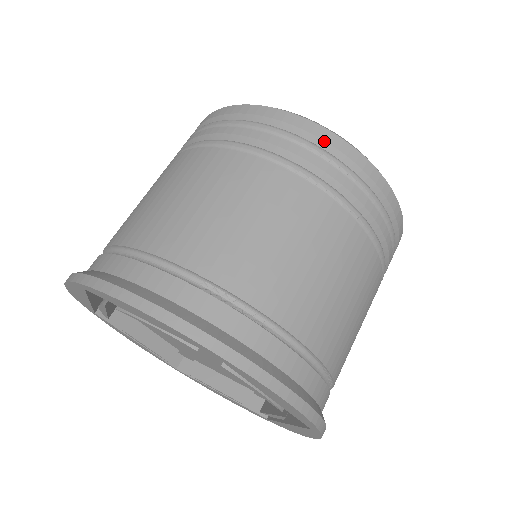
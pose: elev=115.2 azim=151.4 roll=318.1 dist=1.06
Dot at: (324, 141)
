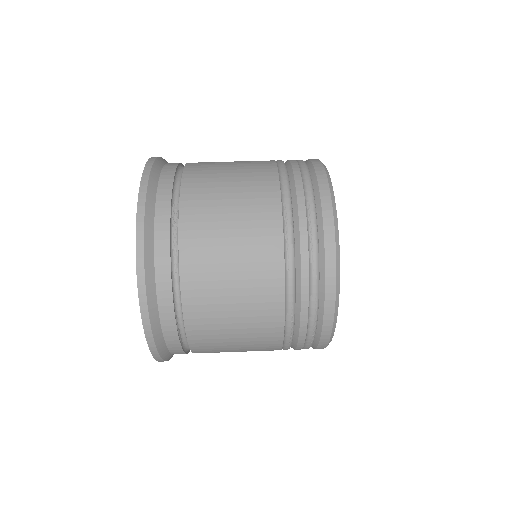
Dot at: (322, 214)
